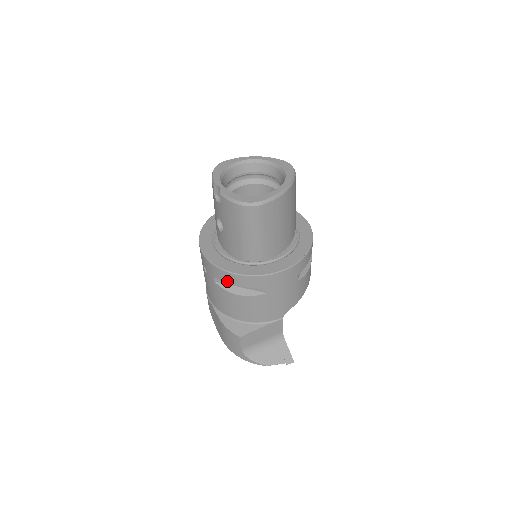
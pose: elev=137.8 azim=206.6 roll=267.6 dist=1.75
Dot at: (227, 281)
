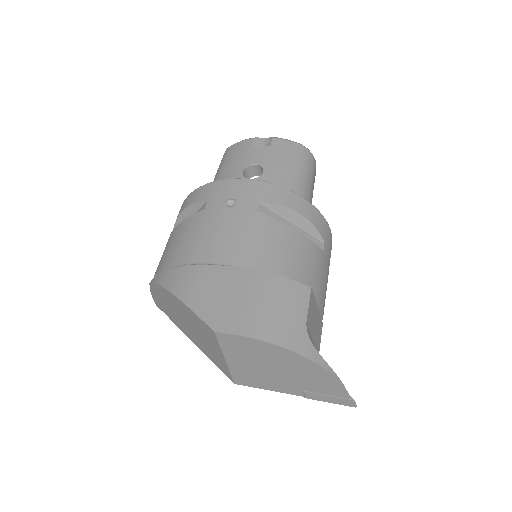
Dot at: (287, 205)
